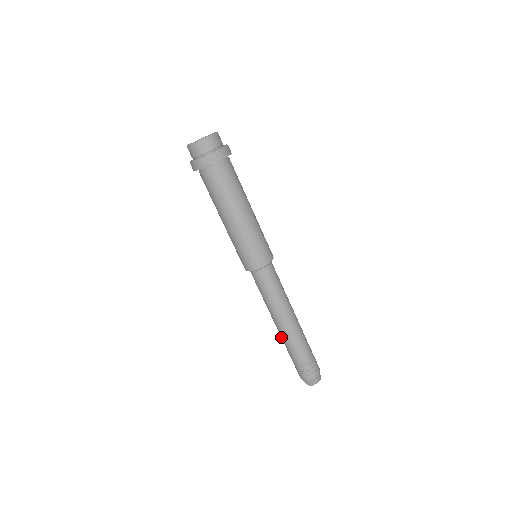
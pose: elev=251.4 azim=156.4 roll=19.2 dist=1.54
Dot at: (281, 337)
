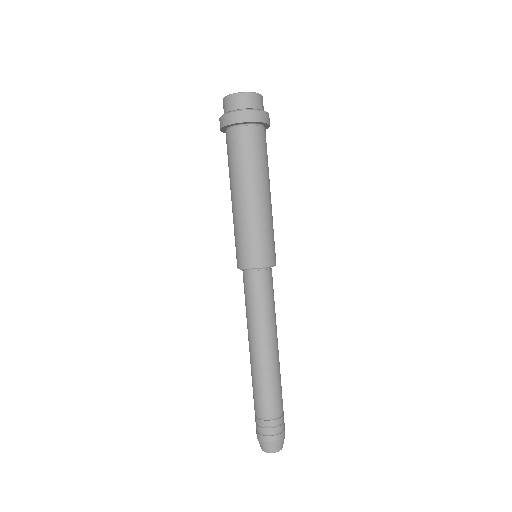
Dot at: (253, 373)
